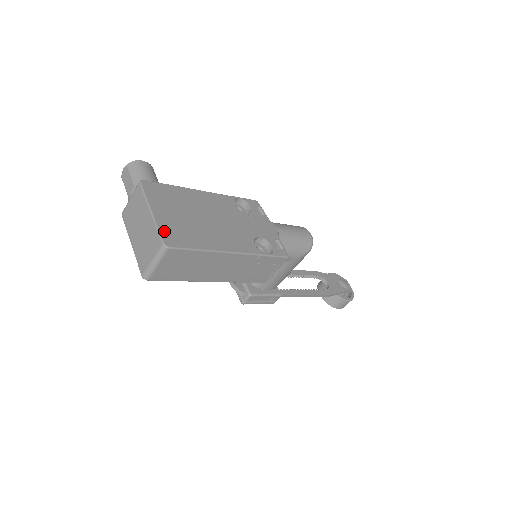
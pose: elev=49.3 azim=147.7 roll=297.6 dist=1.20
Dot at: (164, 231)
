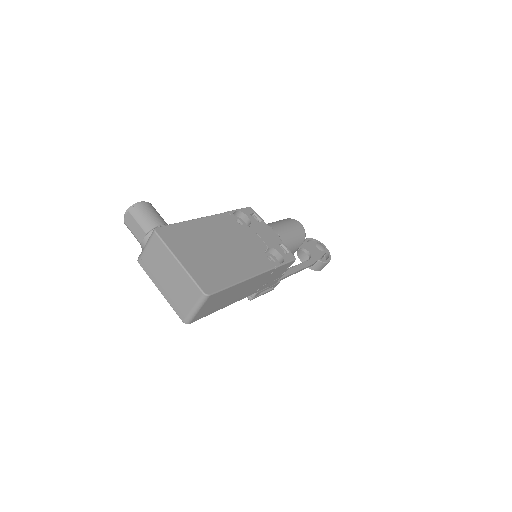
Dot at: (198, 279)
